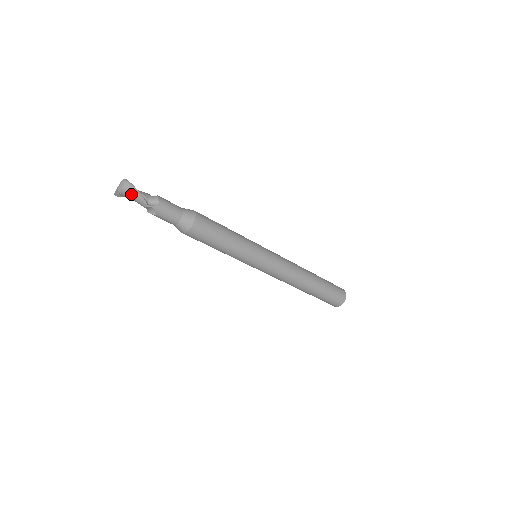
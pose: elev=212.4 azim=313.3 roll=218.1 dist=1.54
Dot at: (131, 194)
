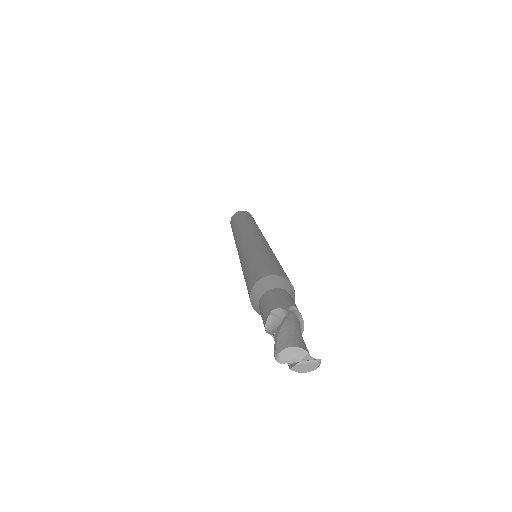
Dot at: occluded
